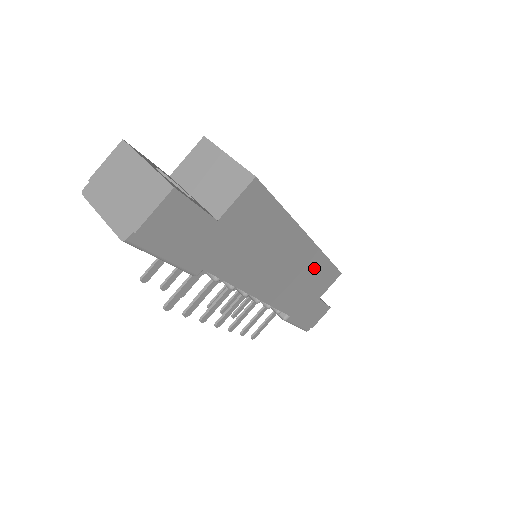
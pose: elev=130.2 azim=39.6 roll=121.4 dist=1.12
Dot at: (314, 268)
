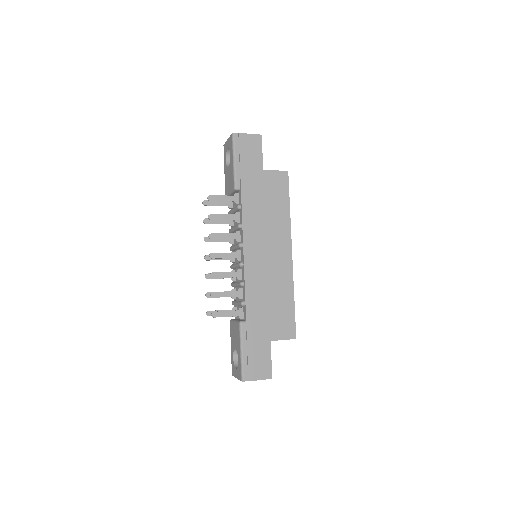
Dot at: (283, 291)
